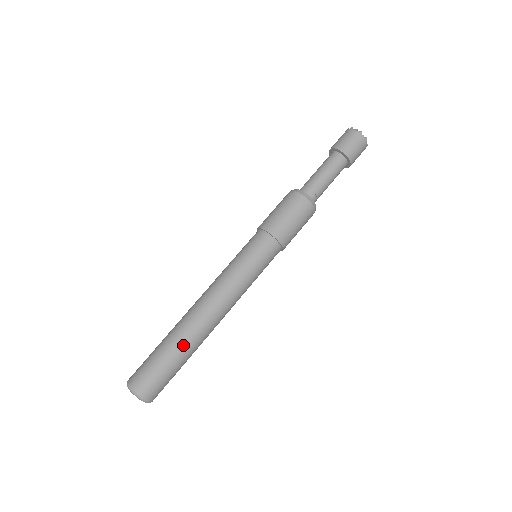
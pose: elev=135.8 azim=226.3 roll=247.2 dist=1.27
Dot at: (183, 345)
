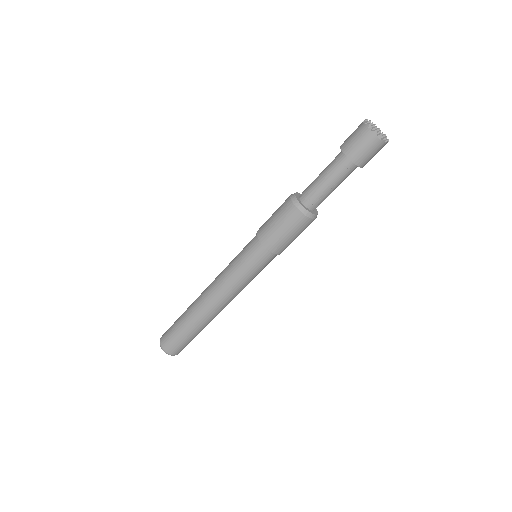
Dot at: (188, 319)
